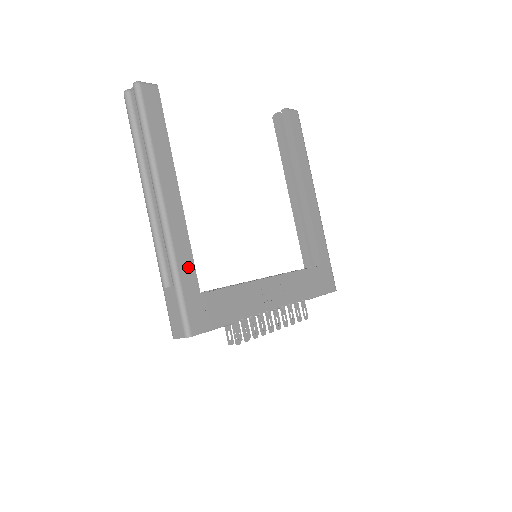
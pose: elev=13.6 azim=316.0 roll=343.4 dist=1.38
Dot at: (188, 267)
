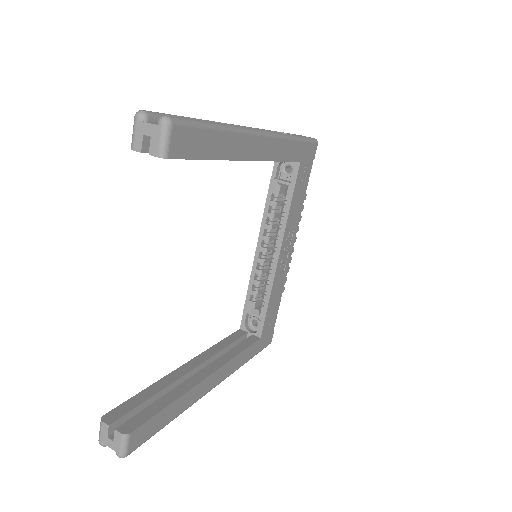
Dot at: (247, 353)
